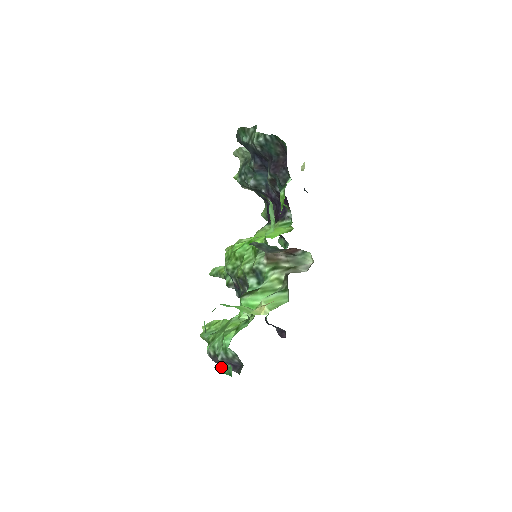
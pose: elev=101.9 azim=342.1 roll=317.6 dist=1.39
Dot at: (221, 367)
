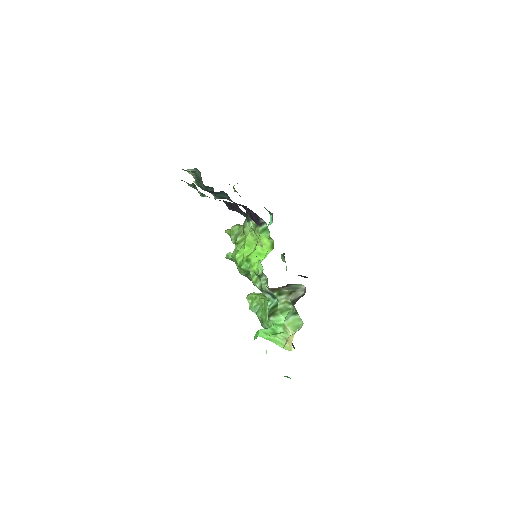
Dot at: occluded
